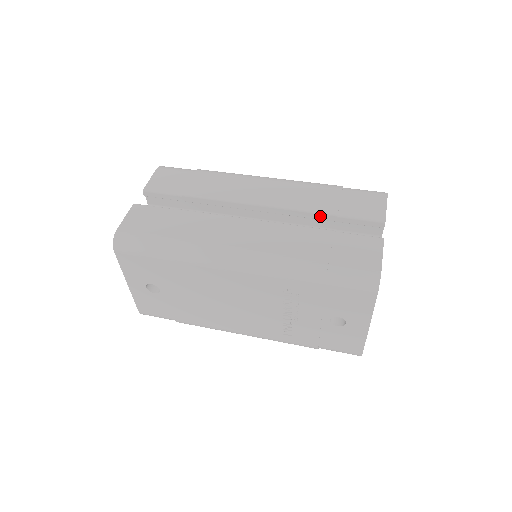
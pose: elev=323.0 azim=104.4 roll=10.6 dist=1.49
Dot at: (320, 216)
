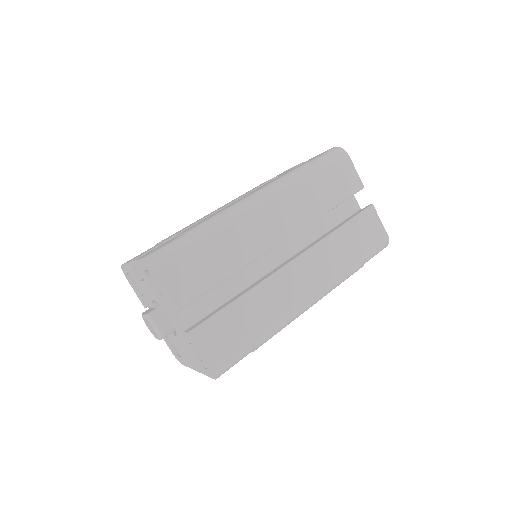
Dot at: (325, 213)
